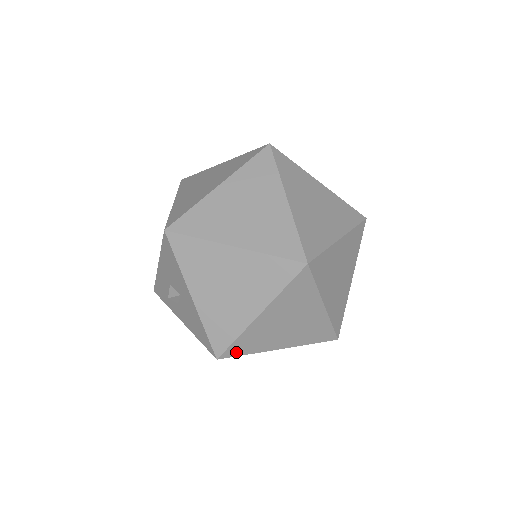
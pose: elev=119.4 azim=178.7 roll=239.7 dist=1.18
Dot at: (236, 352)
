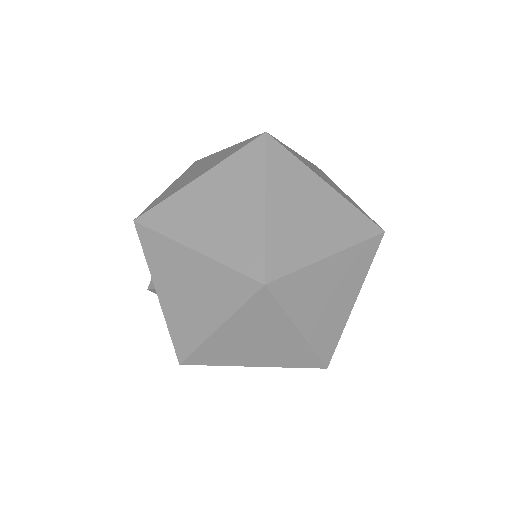
Dot at: (200, 361)
